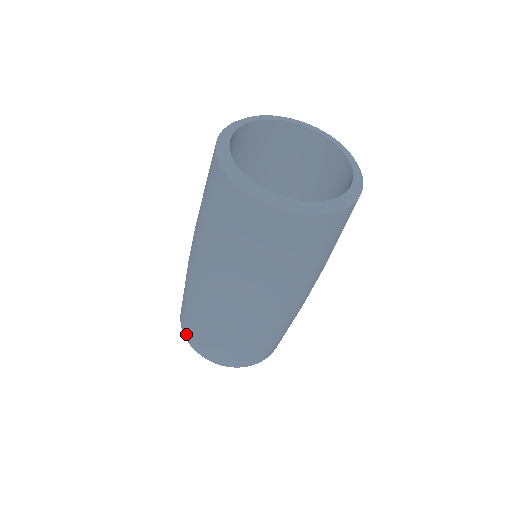
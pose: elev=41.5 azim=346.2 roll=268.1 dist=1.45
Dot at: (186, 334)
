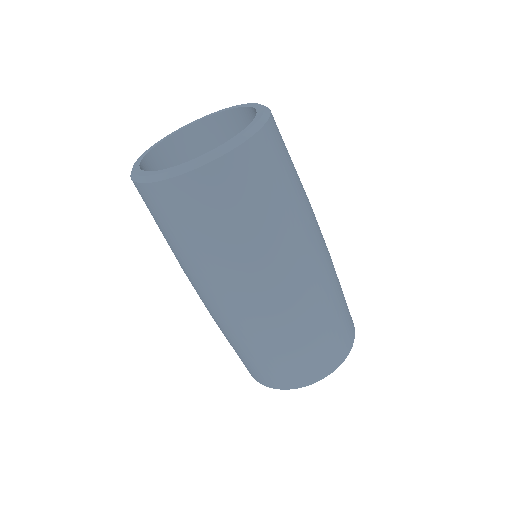
Dot at: (288, 384)
